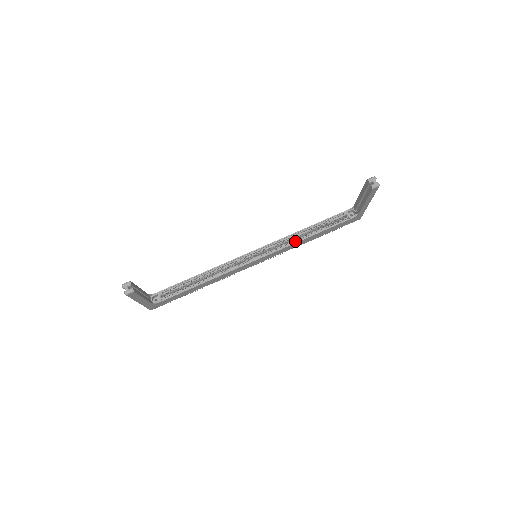
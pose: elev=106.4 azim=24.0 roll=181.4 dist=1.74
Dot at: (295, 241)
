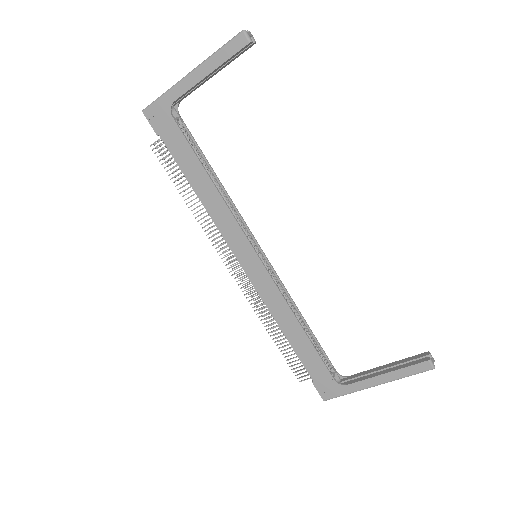
Dot at: (290, 307)
